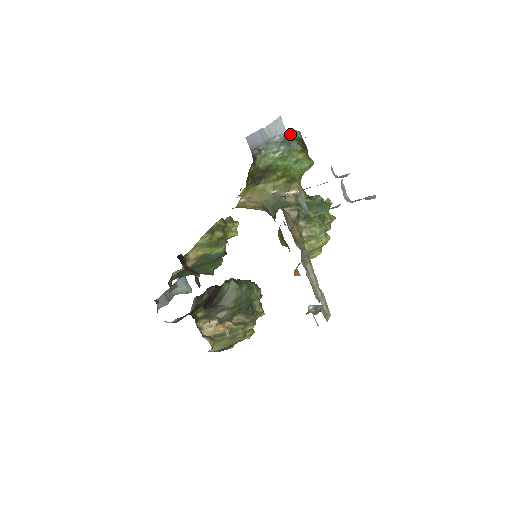
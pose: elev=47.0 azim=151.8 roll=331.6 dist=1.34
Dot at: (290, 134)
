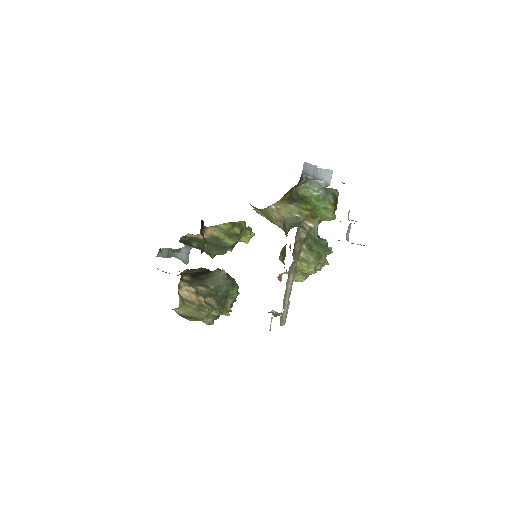
Dot at: (331, 189)
